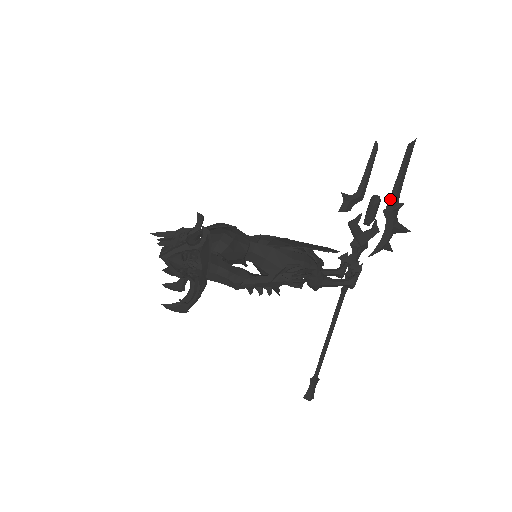
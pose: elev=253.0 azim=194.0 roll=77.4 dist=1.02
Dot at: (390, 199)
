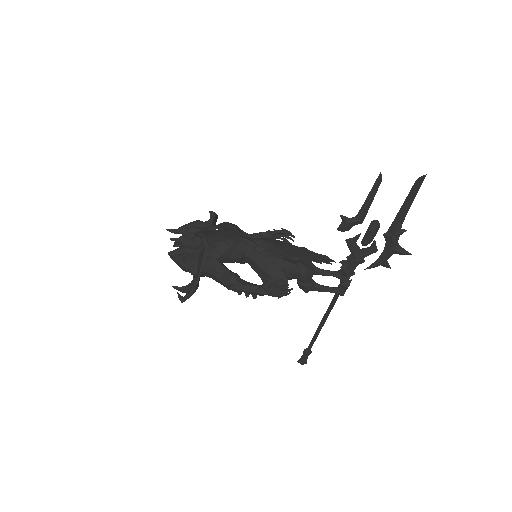
Dot at: (391, 225)
